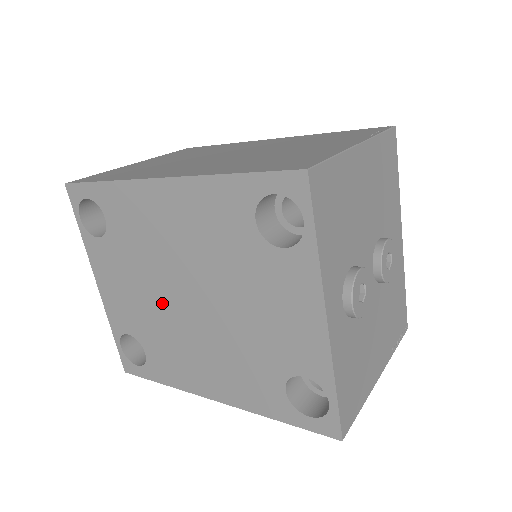
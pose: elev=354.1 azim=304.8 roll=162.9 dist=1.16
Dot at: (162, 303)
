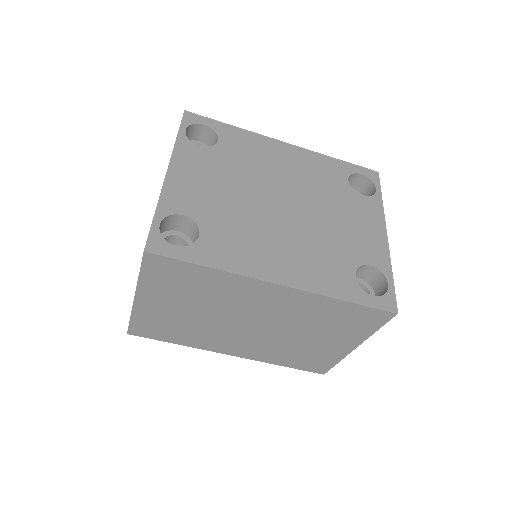
Dot at: (251, 200)
